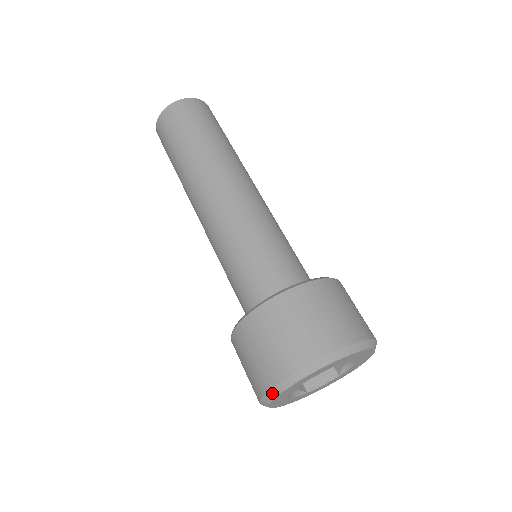
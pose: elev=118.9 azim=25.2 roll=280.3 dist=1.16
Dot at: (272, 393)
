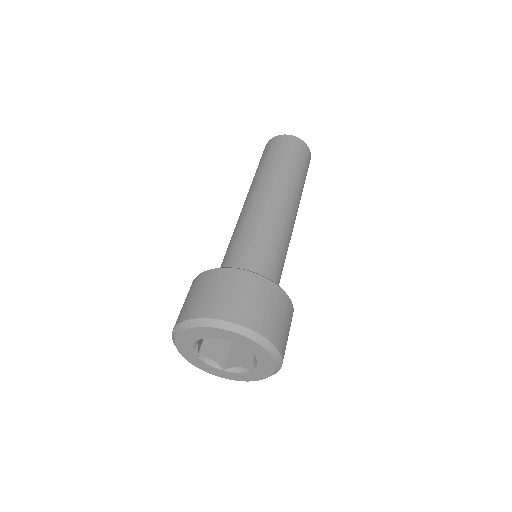
Dot at: (209, 322)
